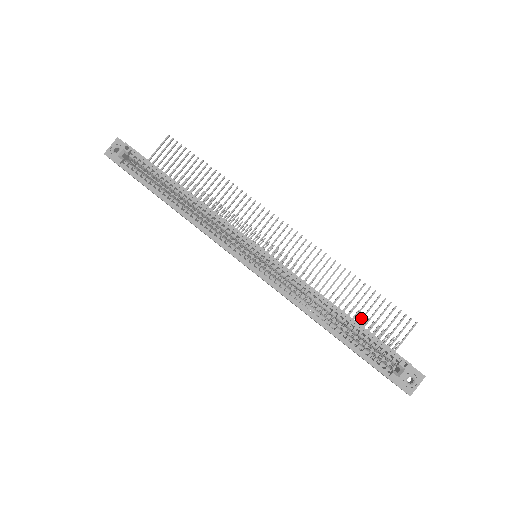
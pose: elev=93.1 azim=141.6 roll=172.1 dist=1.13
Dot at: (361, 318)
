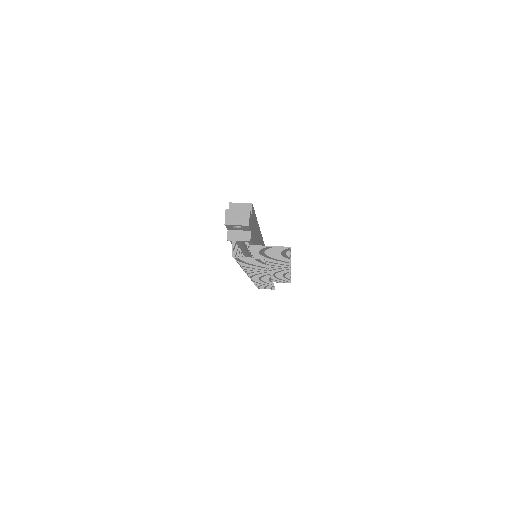
Dot at: (262, 253)
